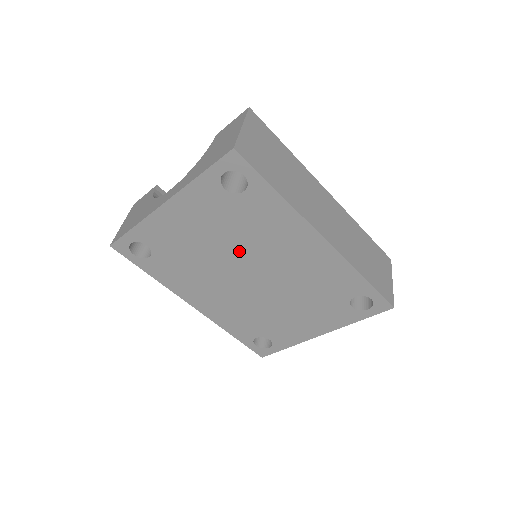
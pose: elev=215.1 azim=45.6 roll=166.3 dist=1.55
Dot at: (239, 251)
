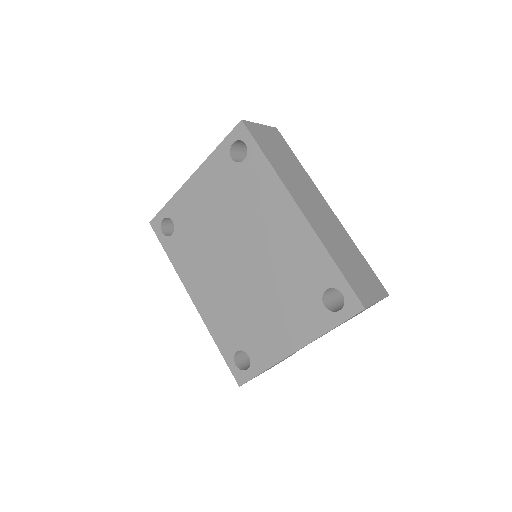
Dot at: (234, 226)
